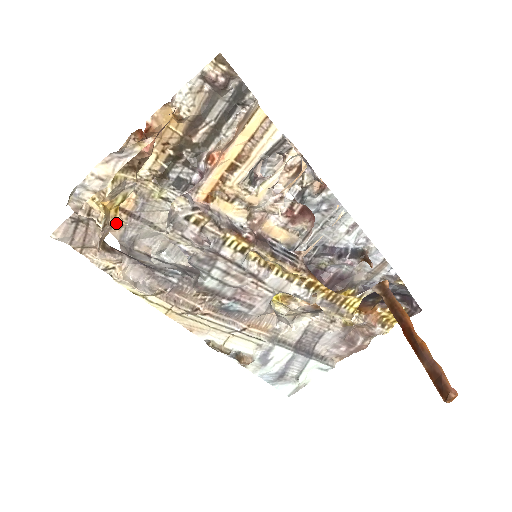
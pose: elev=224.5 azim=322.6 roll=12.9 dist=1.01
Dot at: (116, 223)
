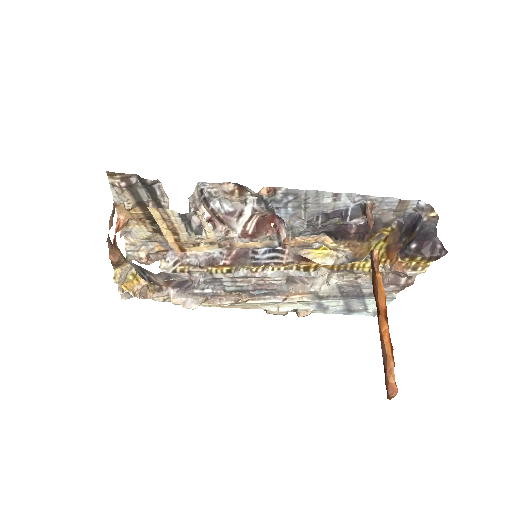
Dot at: (143, 285)
